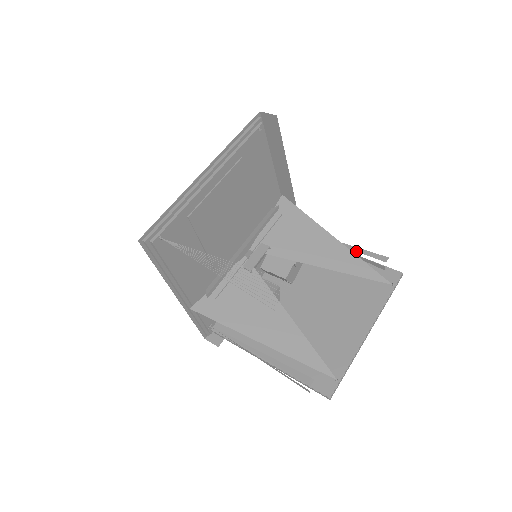
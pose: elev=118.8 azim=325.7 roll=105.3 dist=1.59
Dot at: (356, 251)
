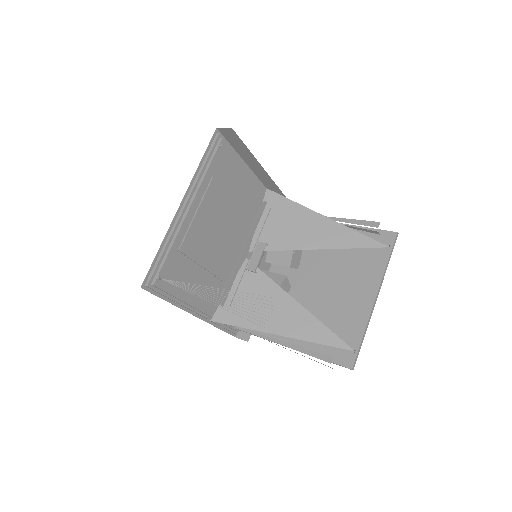
Dot at: occluded
